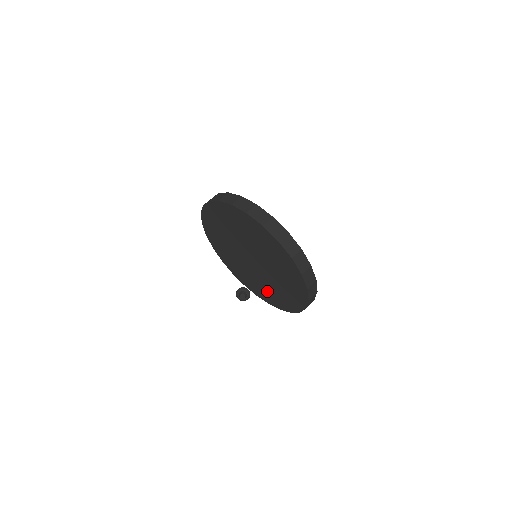
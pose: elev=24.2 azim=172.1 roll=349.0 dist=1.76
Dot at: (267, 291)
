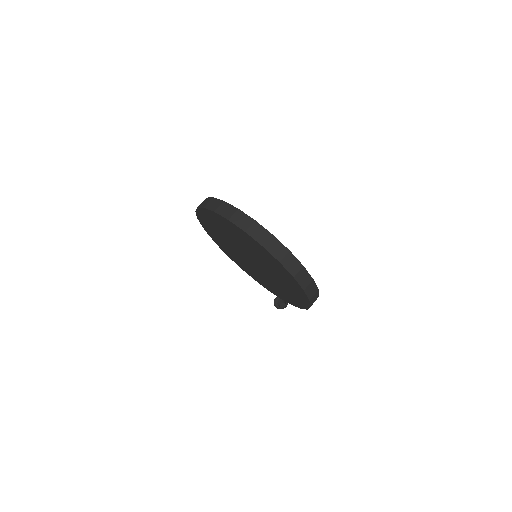
Dot at: (281, 291)
